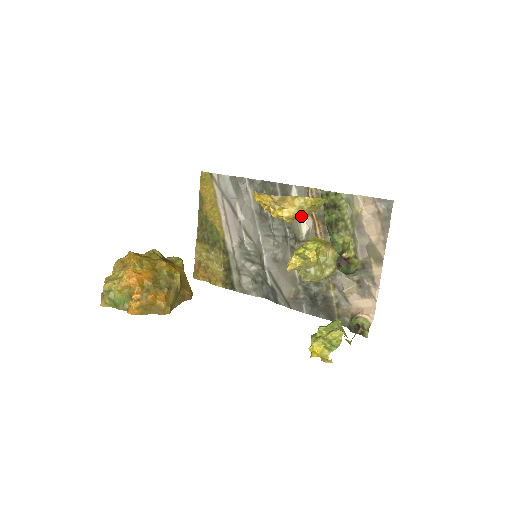
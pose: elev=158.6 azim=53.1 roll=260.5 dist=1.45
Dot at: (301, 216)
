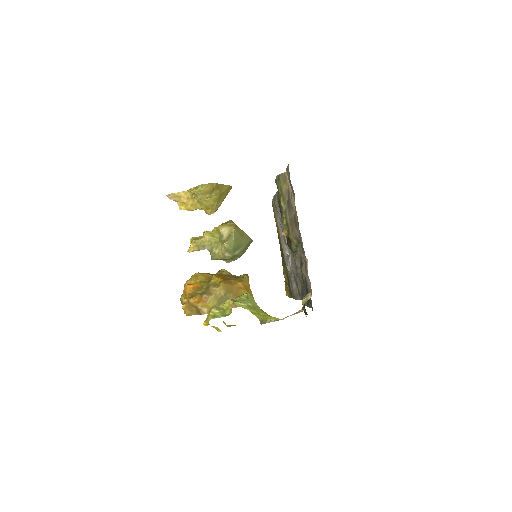
Dot at: (203, 205)
